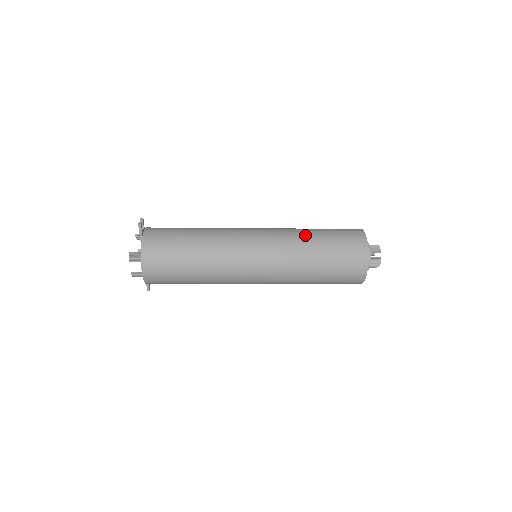
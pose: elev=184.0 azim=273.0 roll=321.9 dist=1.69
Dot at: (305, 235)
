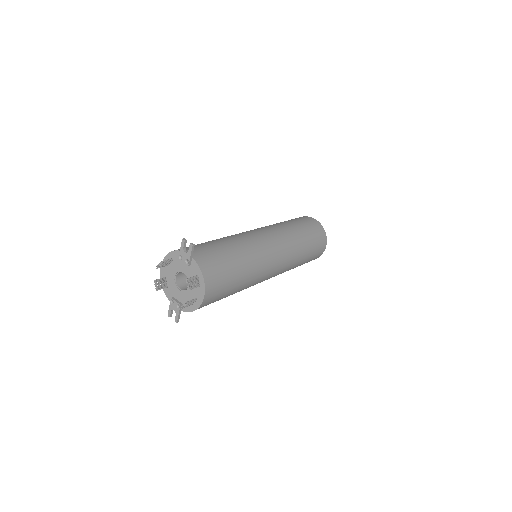
Dot at: (290, 227)
